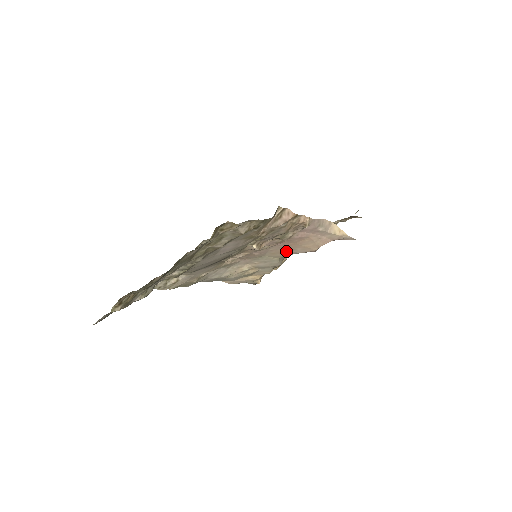
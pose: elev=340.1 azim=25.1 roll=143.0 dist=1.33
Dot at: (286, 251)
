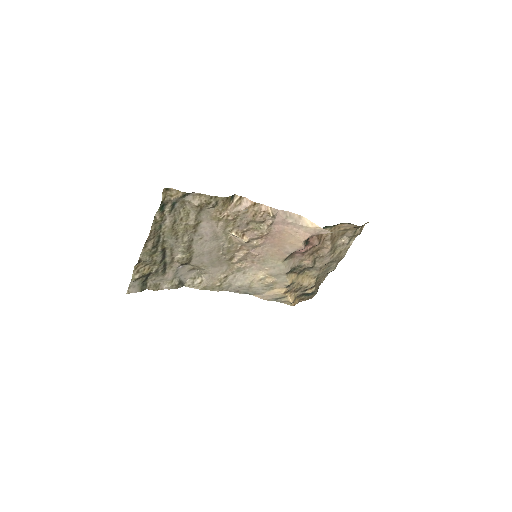
Dot at: (280, 251)
